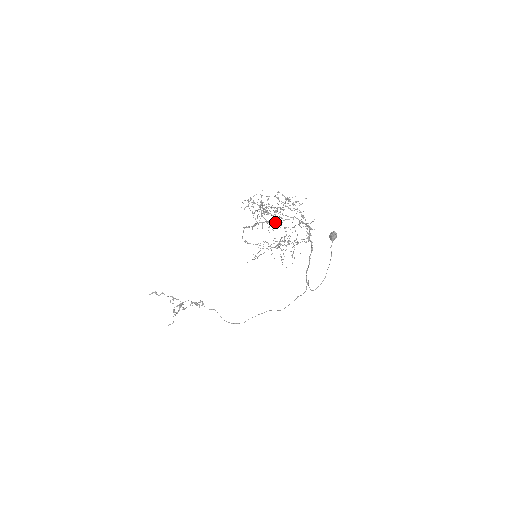
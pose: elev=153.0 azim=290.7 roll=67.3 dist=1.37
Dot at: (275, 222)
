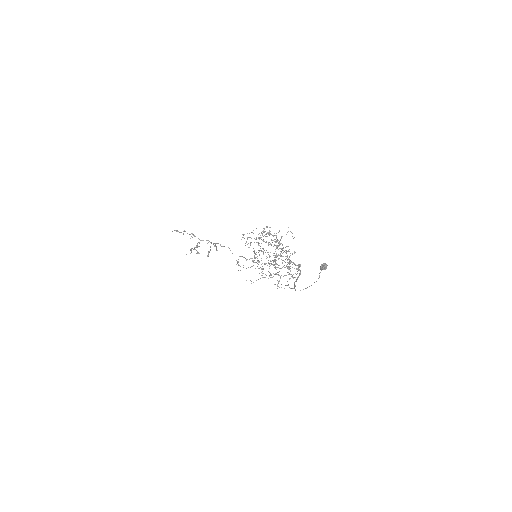
Dot at: occluded
